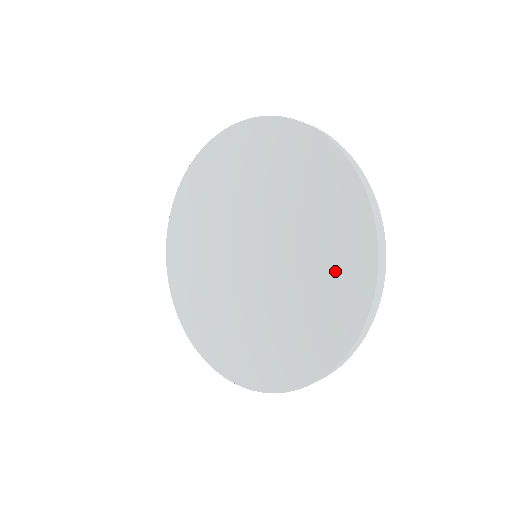
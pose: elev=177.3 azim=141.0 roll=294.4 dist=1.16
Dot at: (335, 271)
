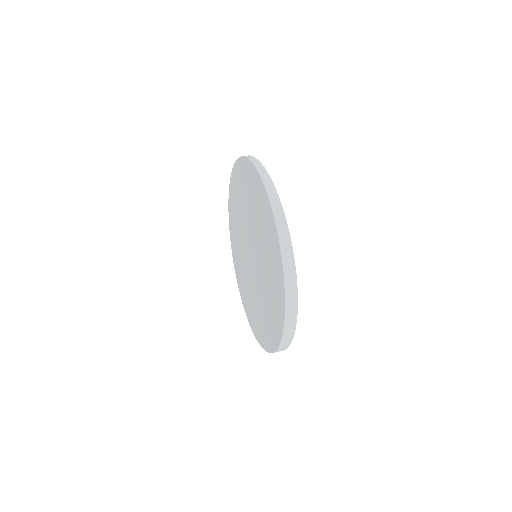
Dot at: (274, 296)
